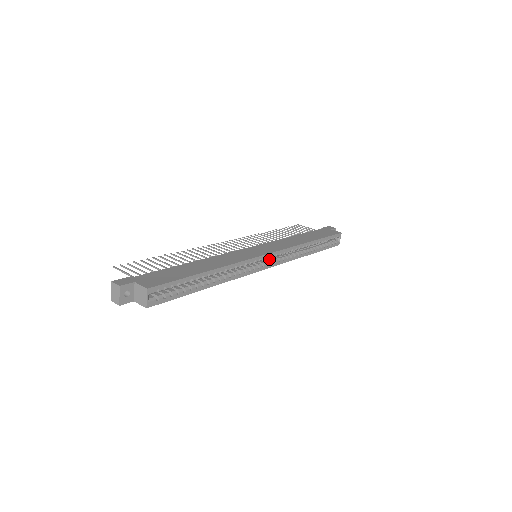
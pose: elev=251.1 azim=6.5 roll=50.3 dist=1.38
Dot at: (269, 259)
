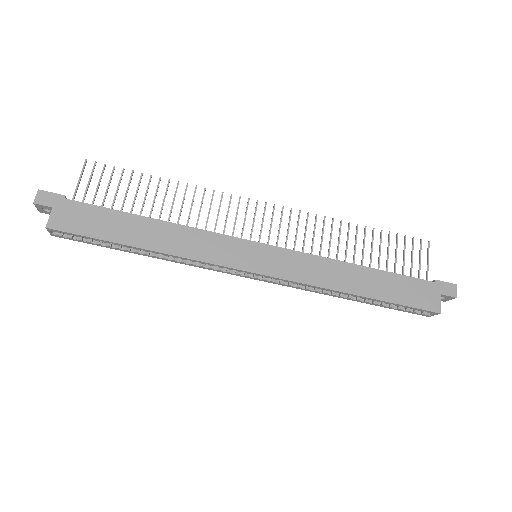
Dot at: occluded
